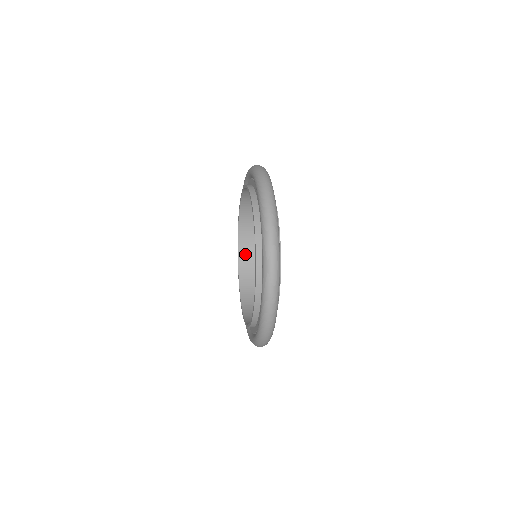
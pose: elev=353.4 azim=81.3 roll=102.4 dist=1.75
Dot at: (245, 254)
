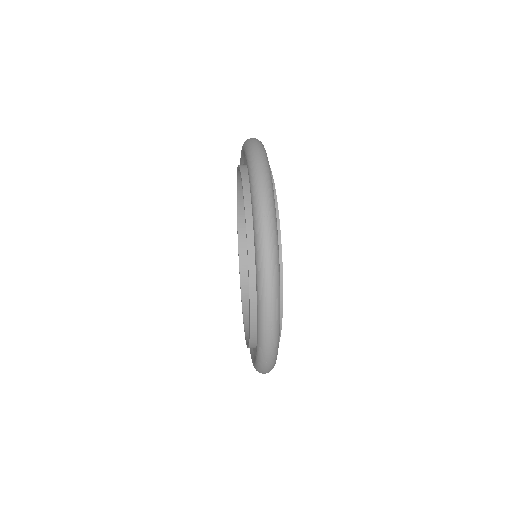
Dot at: occluded
